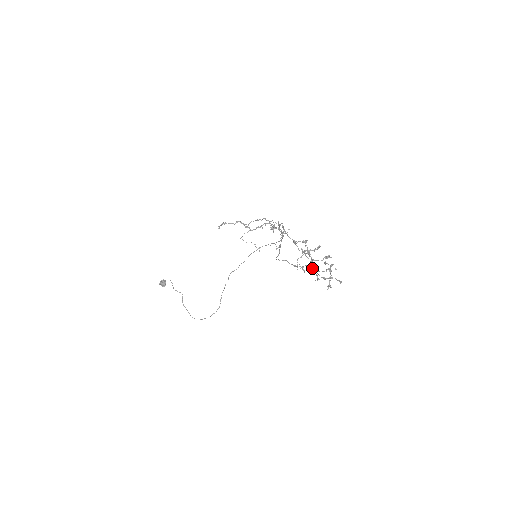
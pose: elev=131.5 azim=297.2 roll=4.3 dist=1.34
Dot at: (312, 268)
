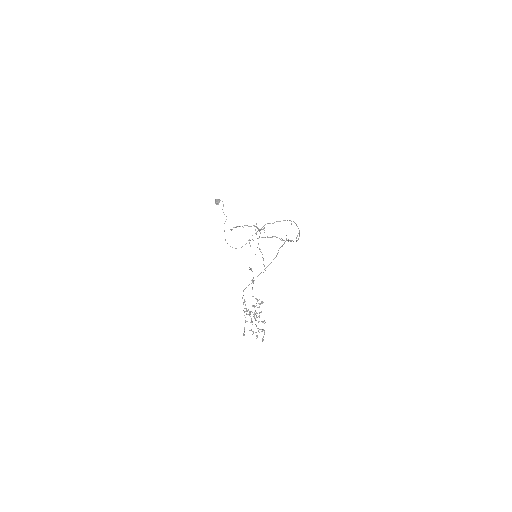
Dot at: (251, 320)
